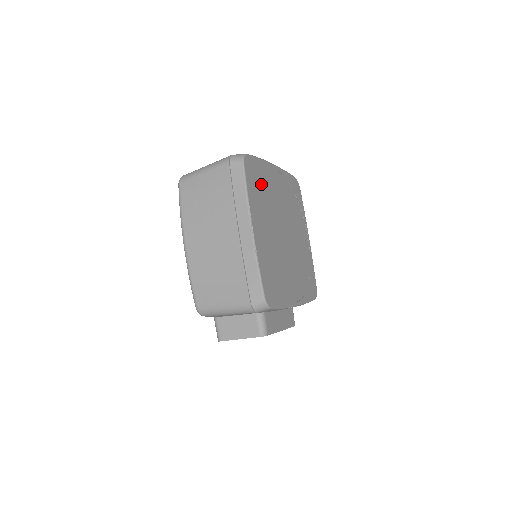
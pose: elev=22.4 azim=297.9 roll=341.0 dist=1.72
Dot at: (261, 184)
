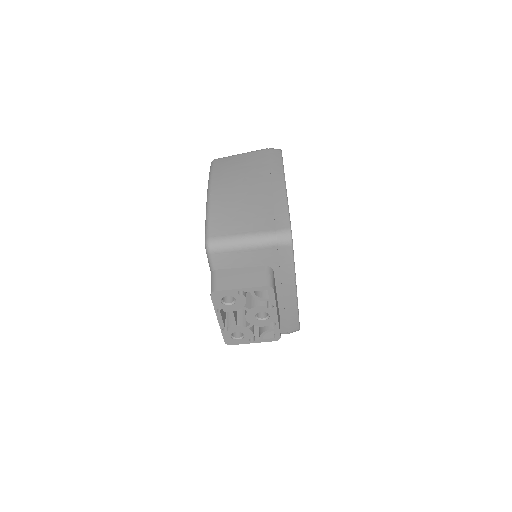
Dot at: occluded
